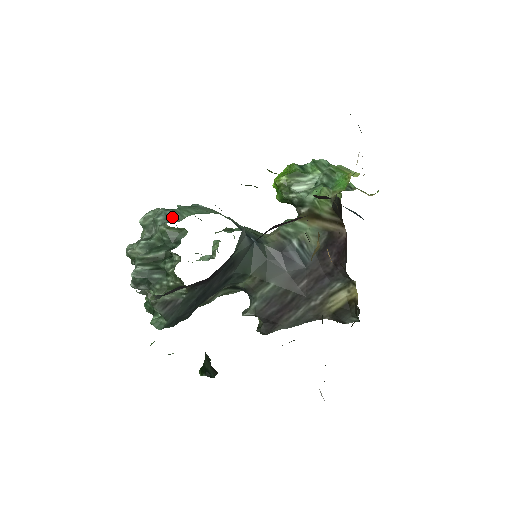
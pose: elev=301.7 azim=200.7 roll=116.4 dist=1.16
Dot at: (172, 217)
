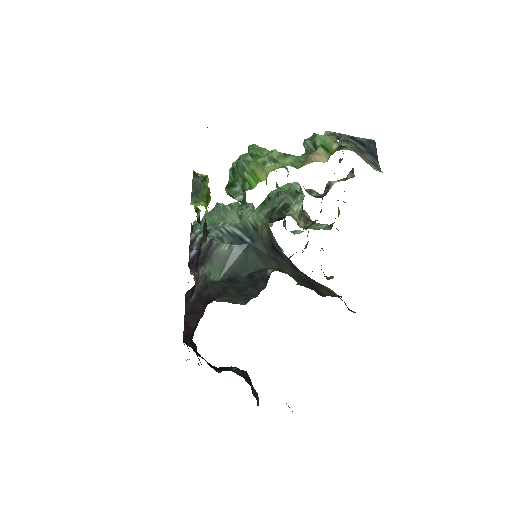
Dot at: occluded
